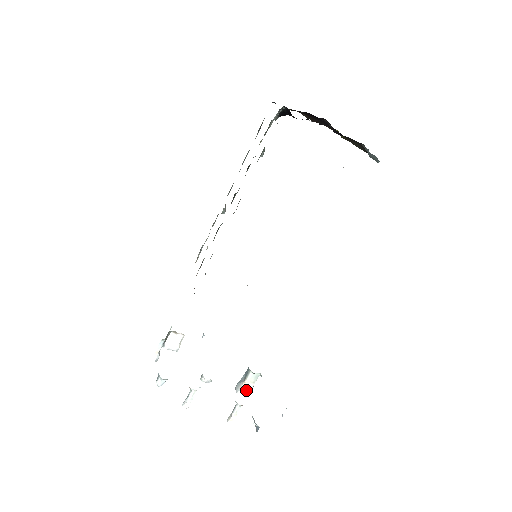
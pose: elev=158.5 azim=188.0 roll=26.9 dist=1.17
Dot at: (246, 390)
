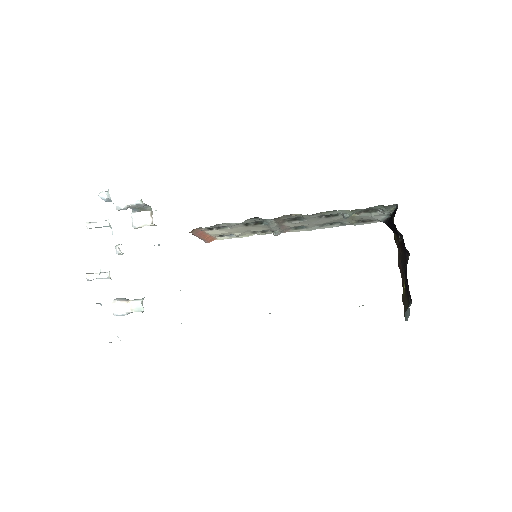
Dot at: (121, 306)
